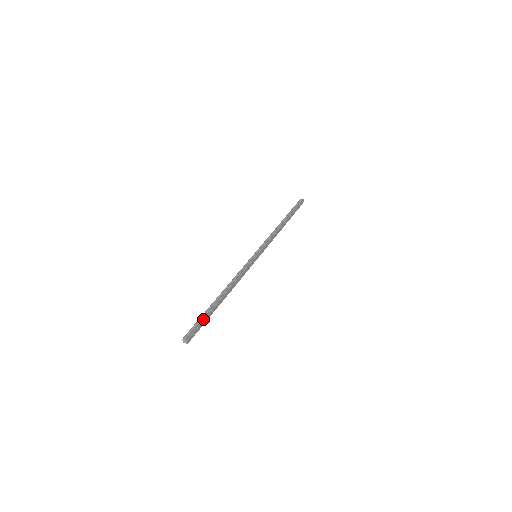
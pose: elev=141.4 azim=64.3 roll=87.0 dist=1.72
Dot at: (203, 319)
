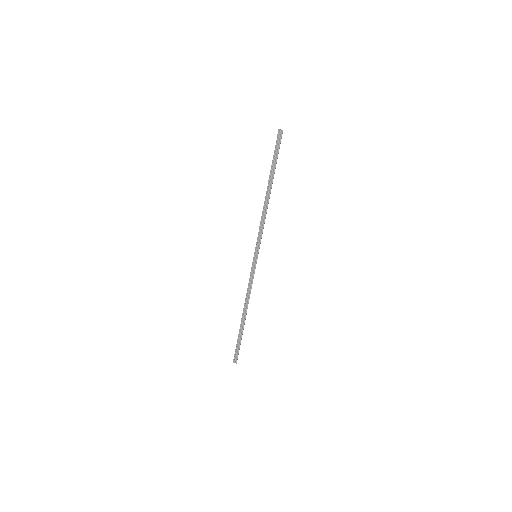
Dot at: (240, 344)
